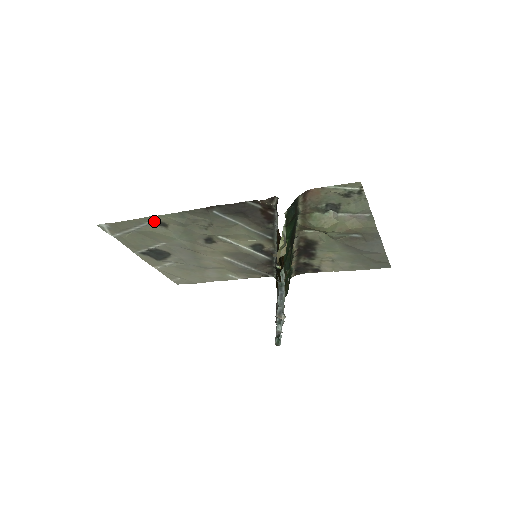
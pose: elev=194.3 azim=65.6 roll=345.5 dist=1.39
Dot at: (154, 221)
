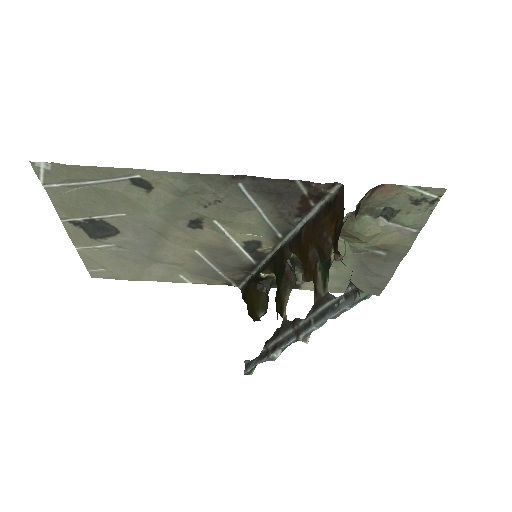
Dot at: (136, 177)
